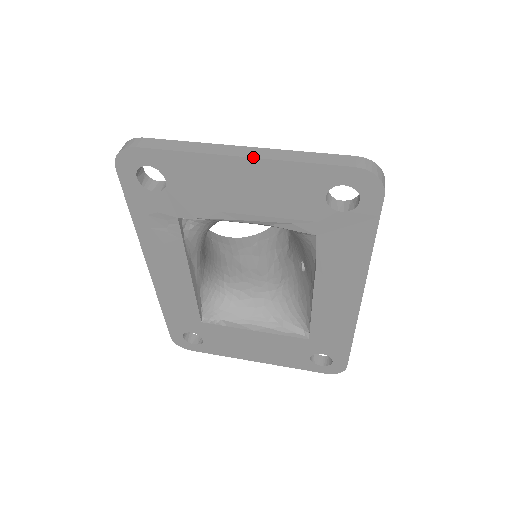
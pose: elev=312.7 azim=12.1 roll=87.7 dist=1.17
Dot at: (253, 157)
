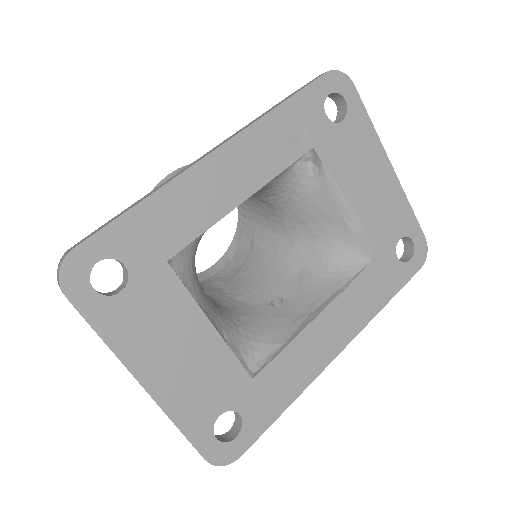
Dot at: occluded
